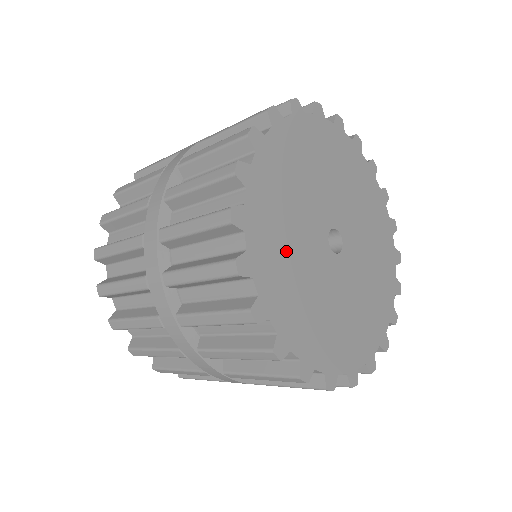
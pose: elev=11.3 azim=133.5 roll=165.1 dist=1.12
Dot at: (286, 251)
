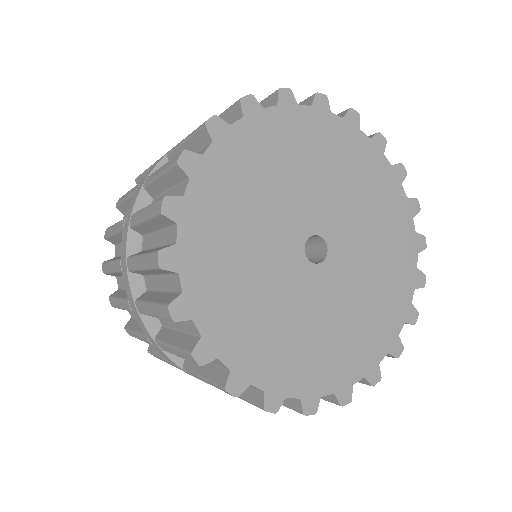
Dot at: (247, 198)
